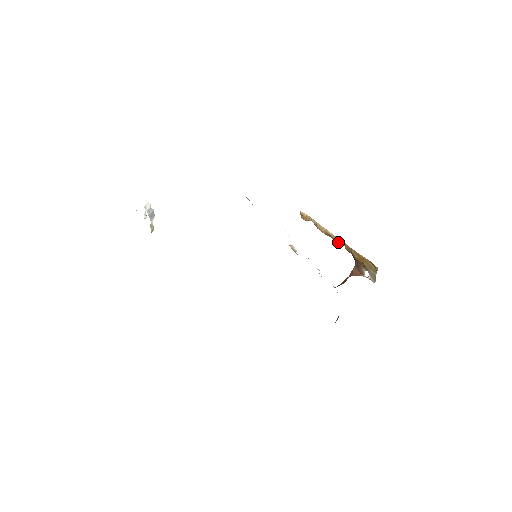
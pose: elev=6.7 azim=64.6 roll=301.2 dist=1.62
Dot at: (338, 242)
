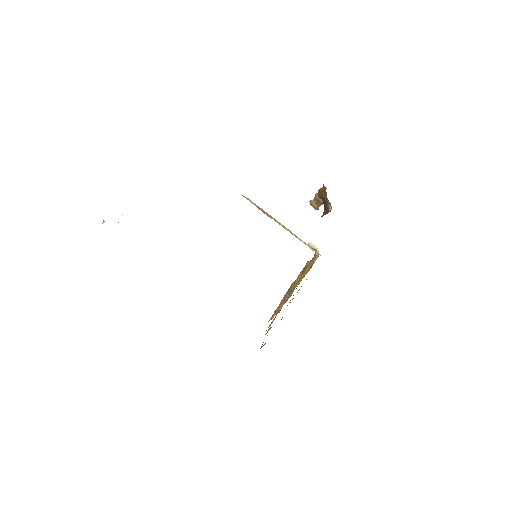
Dot at: (318, 198)
